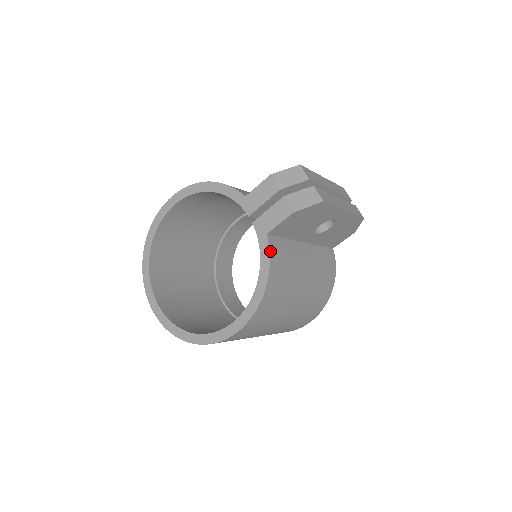
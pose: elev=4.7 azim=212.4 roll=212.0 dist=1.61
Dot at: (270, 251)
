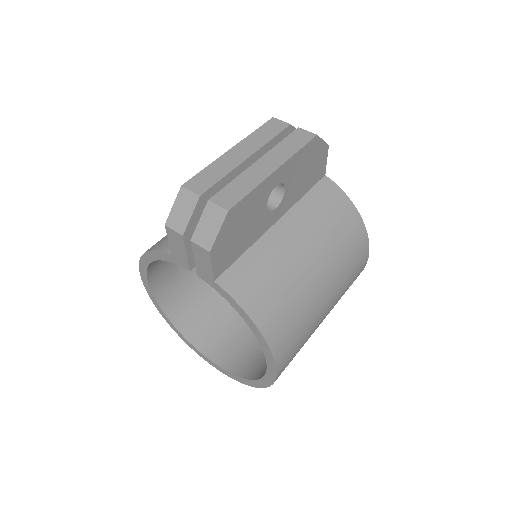
Dot at: (231, 294)
